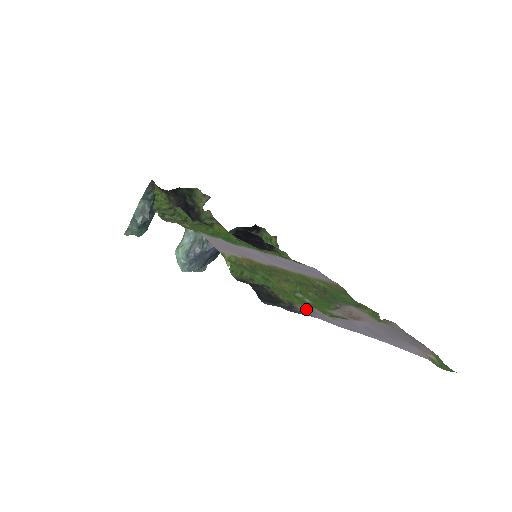
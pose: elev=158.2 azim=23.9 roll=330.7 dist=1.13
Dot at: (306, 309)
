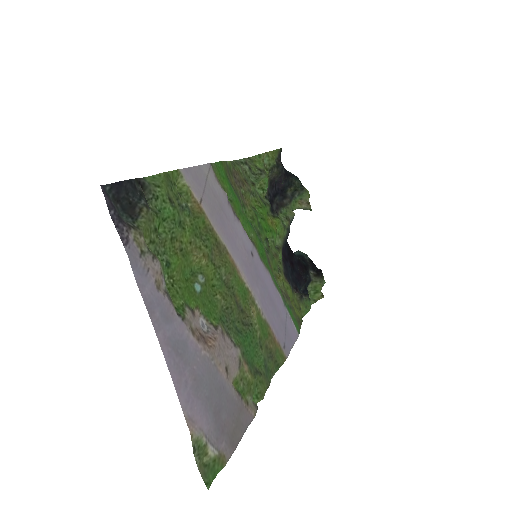
Dot at: (139, 245)
